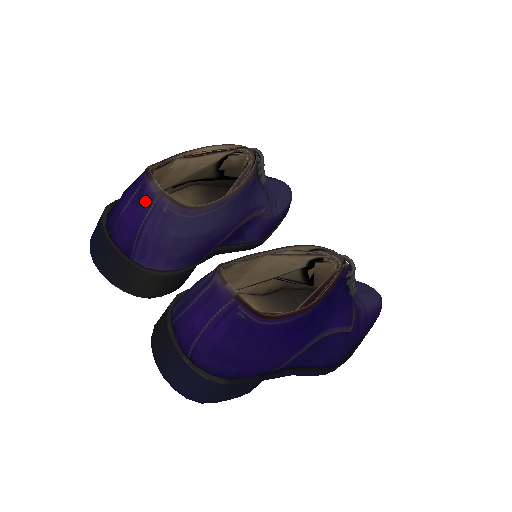
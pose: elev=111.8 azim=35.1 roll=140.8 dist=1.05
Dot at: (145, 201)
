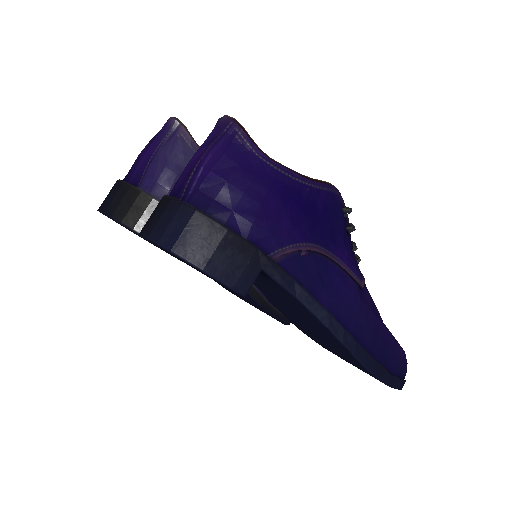
Dot at: (163, 132)
